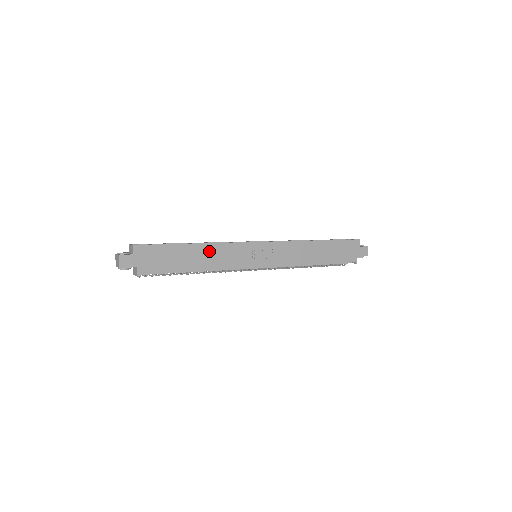
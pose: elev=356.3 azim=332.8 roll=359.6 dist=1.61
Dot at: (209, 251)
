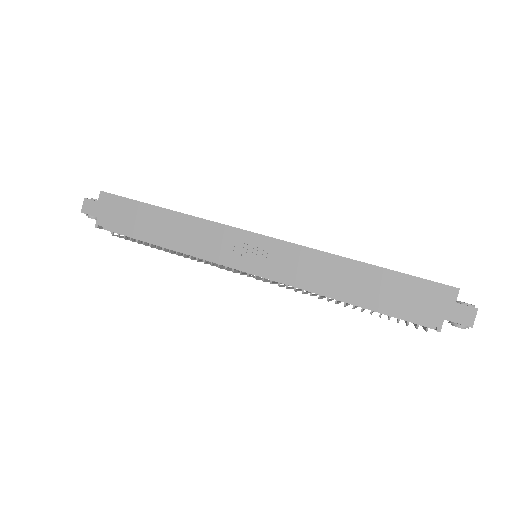
Dot at: (181, 224)
